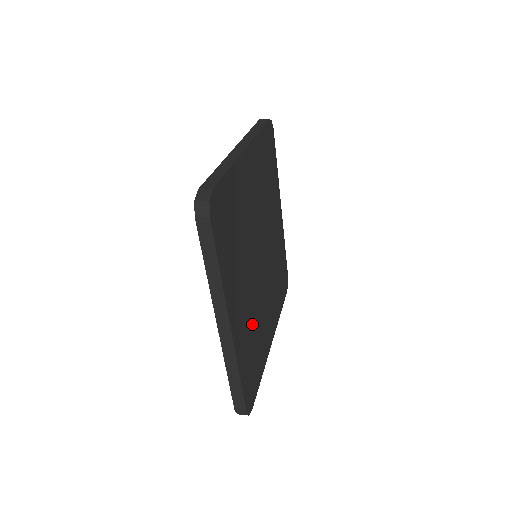
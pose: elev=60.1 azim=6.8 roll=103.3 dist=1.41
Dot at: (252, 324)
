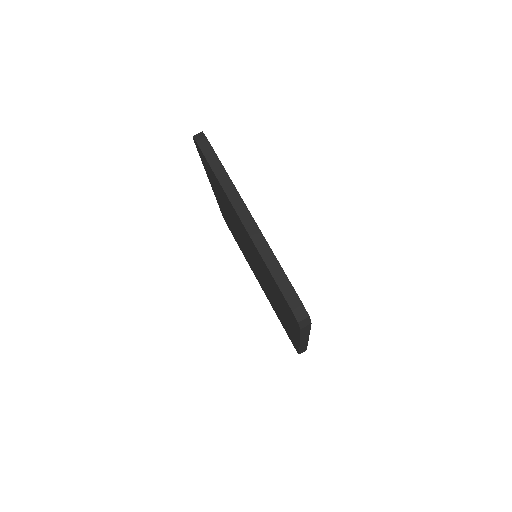
Dot at: occluded
